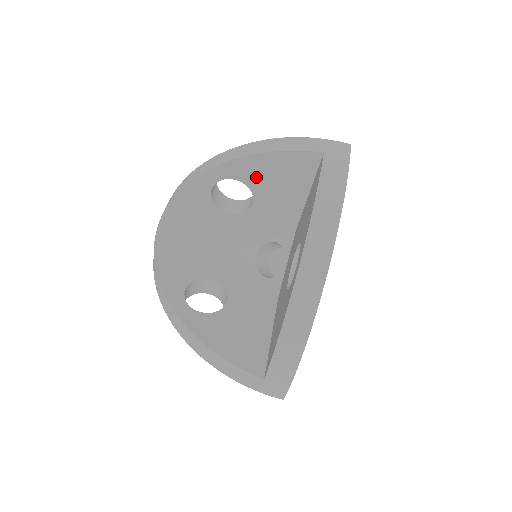
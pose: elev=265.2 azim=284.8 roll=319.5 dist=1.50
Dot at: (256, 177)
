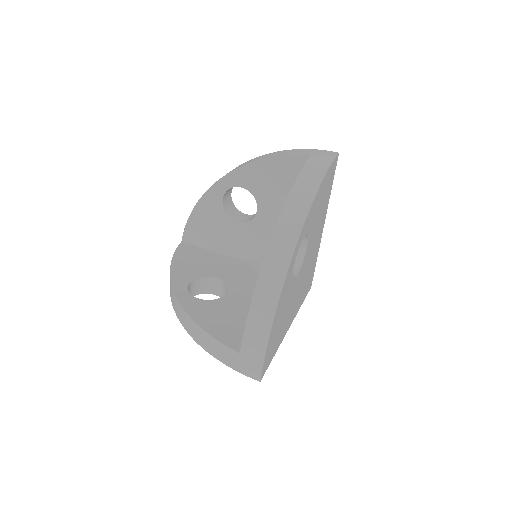
Dot at: (258, 184)
